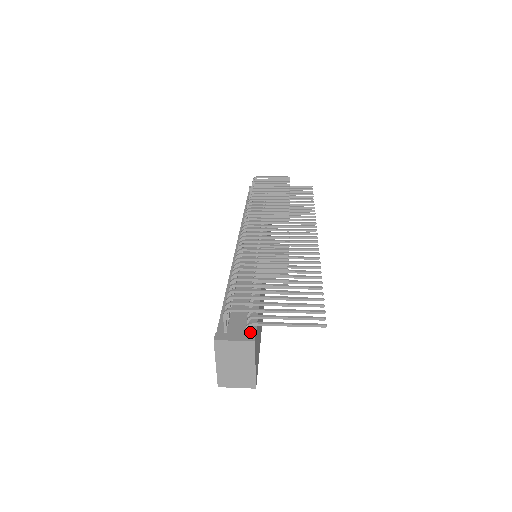
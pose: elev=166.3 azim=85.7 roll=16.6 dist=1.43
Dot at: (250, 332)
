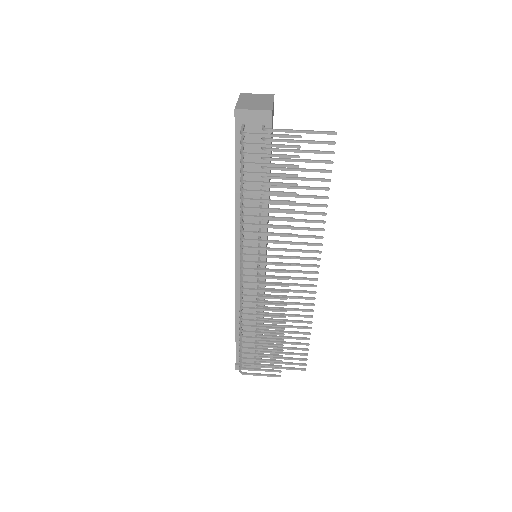
Dot at: occluded
